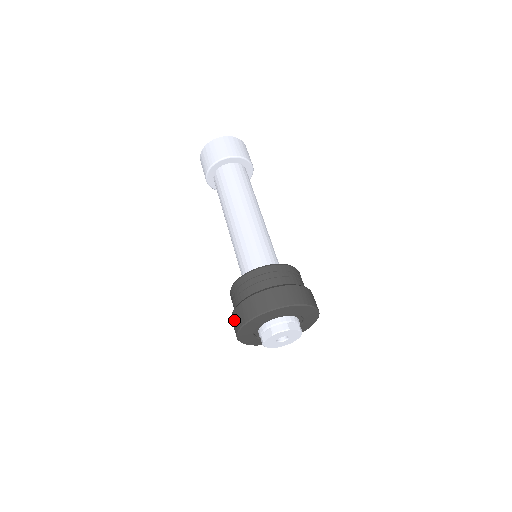
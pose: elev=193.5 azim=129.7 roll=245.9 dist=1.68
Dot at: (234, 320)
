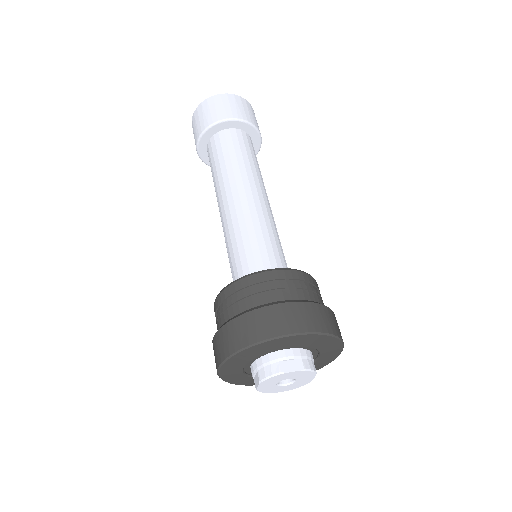
Dot at: occluded
